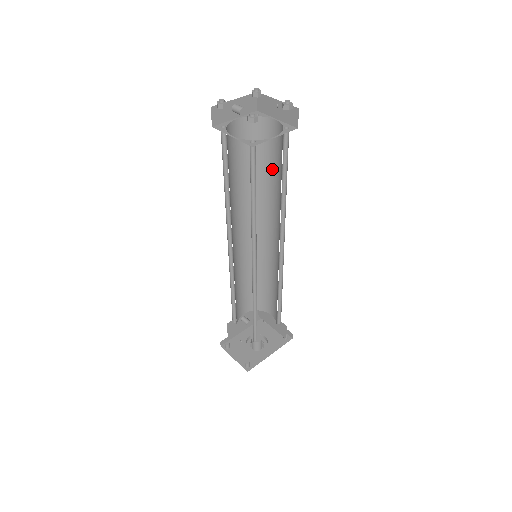
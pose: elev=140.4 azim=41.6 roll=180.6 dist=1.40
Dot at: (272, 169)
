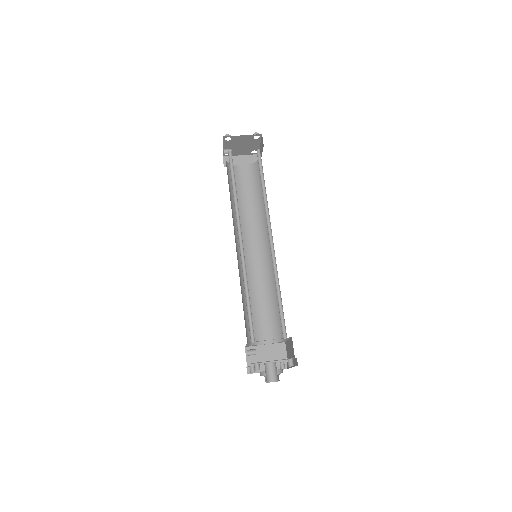
Dot at: (244, 197)
